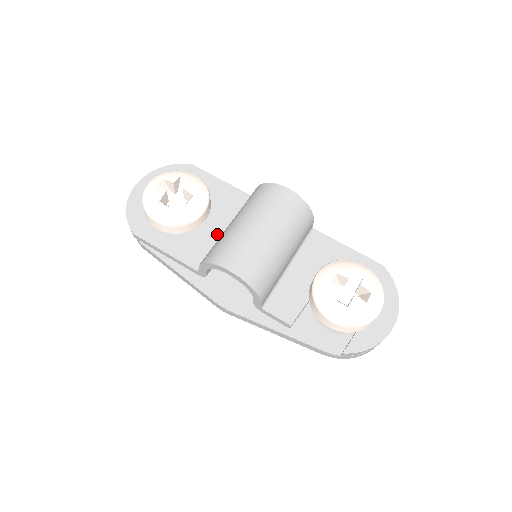
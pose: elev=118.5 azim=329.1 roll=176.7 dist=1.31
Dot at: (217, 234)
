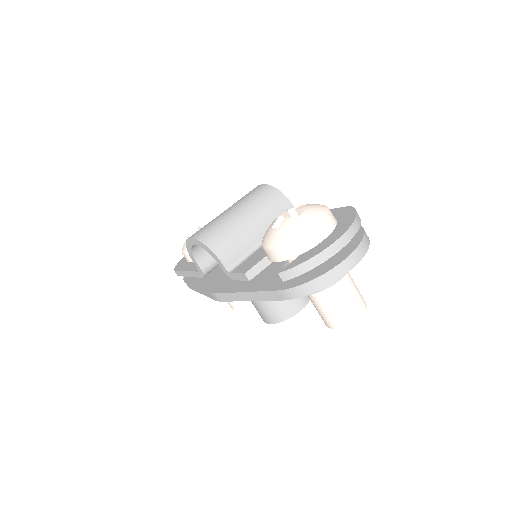
Dot at: occluded
